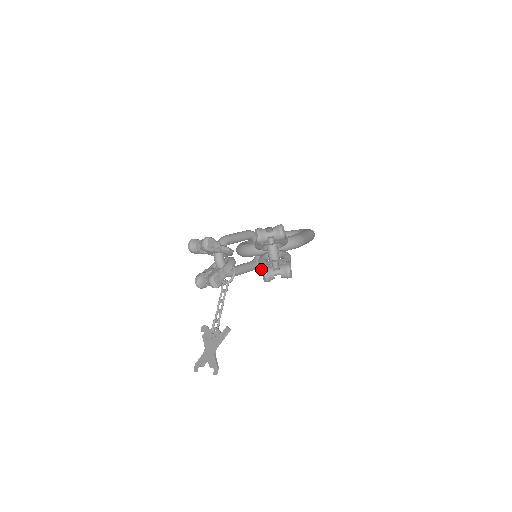
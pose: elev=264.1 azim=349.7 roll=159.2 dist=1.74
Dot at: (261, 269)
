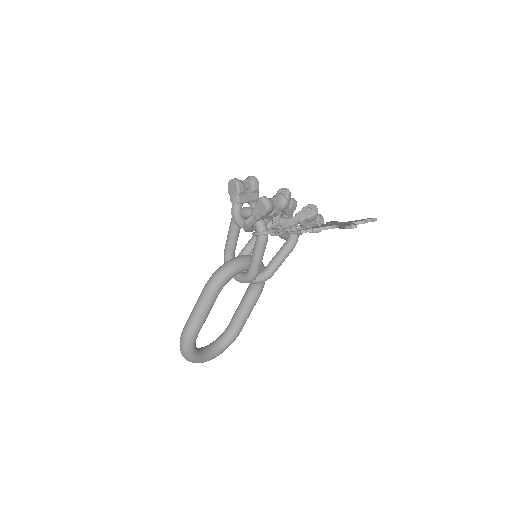
Dot at: (301, 213)
